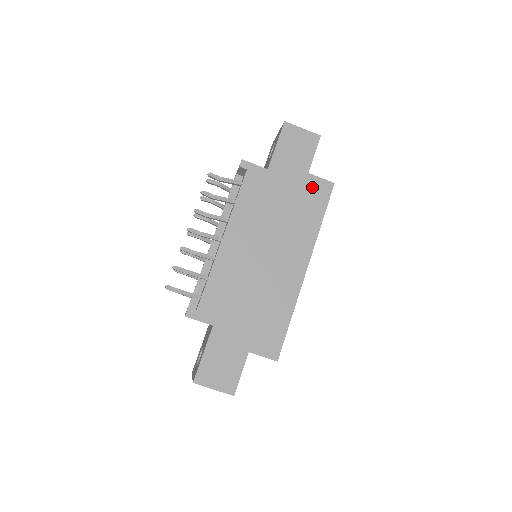
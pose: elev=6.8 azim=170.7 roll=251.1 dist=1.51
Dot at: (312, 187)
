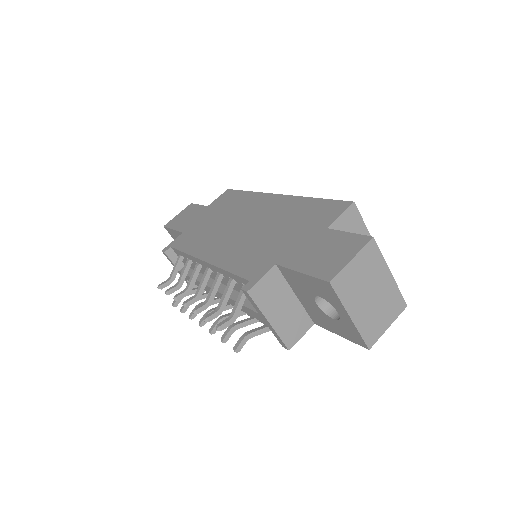
Dot at: (219, 202)
